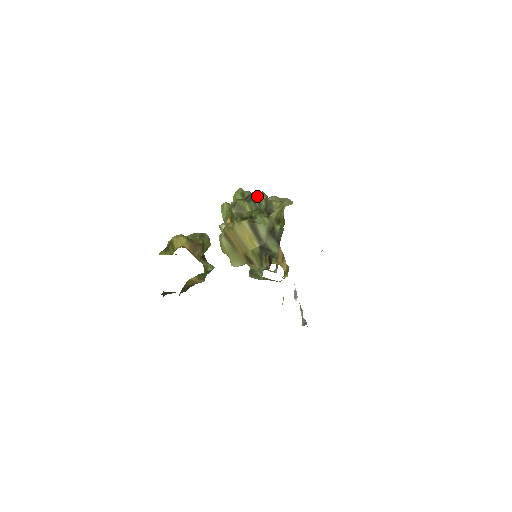
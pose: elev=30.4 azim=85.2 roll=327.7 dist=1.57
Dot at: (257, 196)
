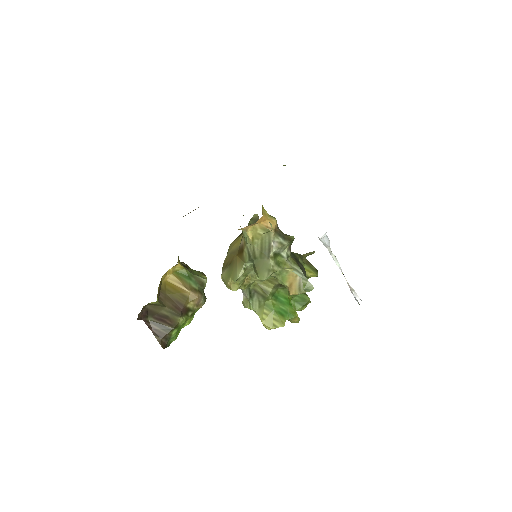
Dot at: occluded
